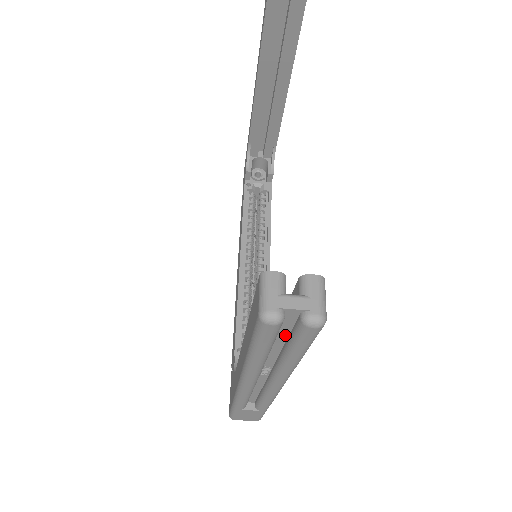
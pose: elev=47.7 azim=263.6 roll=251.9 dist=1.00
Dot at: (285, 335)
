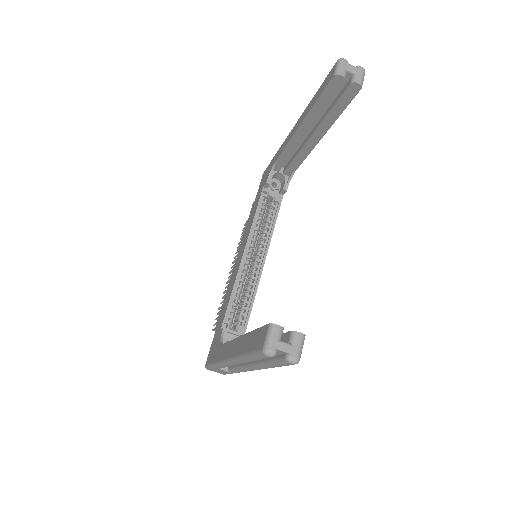
Dot at: occluded
